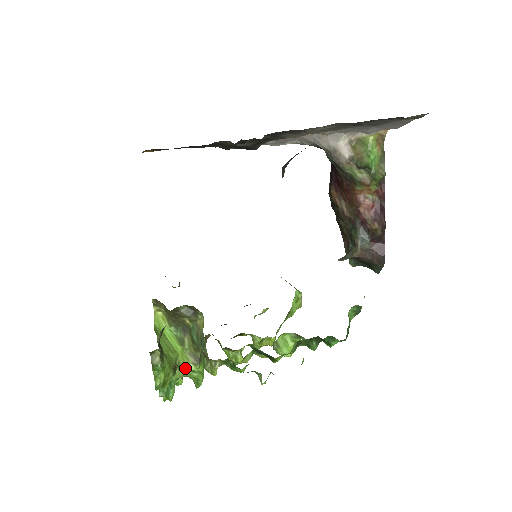
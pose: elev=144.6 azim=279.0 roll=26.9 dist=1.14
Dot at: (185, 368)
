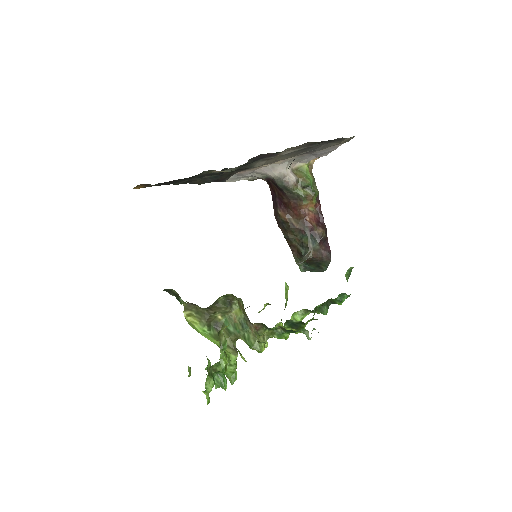
Dot at: (228, 359)
